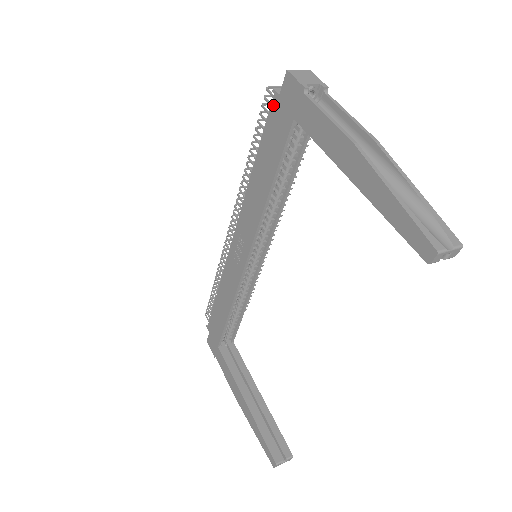
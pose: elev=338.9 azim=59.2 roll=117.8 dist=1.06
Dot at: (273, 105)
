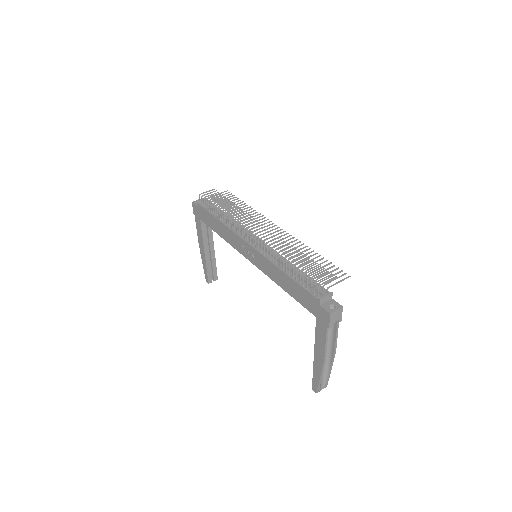
Dot at: (314, 299)
